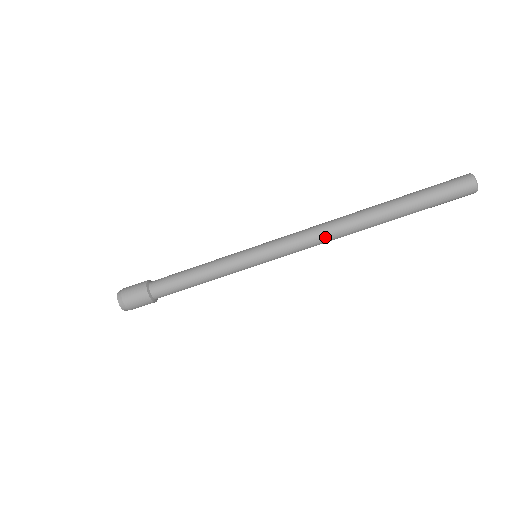
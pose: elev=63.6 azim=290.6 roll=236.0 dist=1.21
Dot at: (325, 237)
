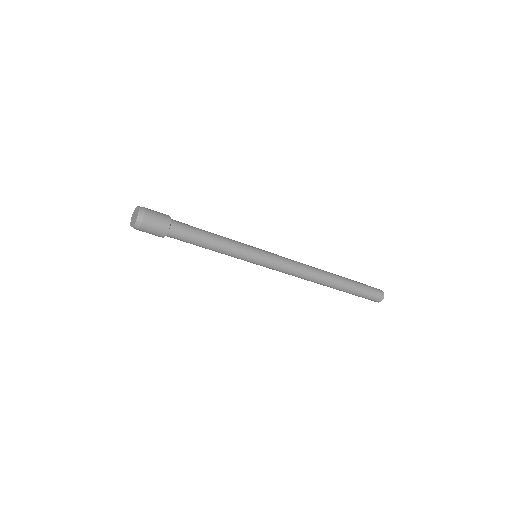
Dot at: (306, 273)
